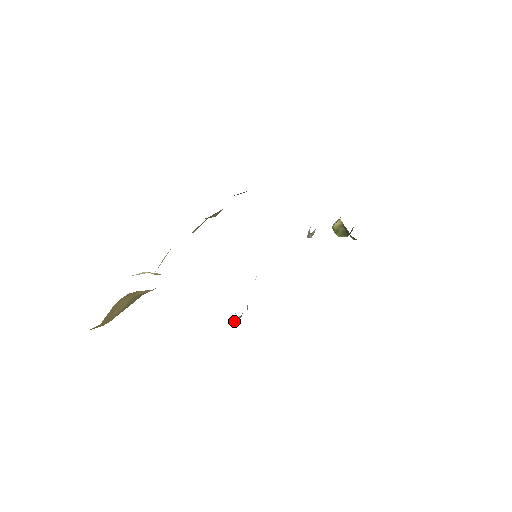
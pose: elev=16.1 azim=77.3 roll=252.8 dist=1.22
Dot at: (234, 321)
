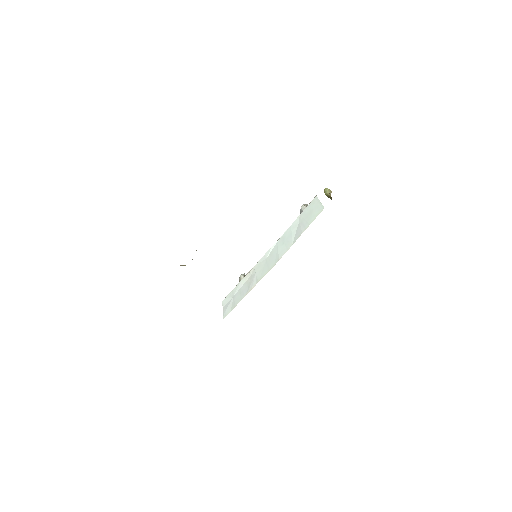
Dot at: (240, 280)
